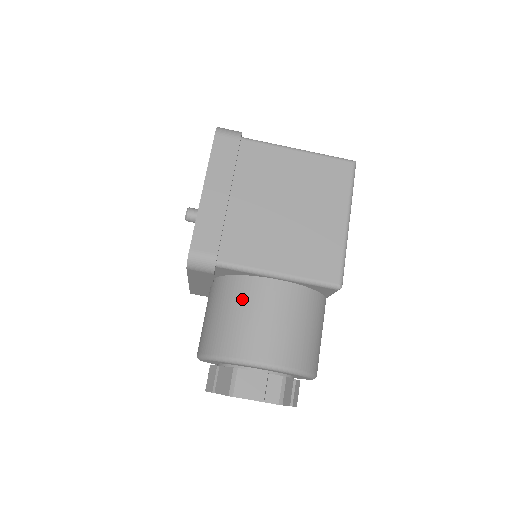
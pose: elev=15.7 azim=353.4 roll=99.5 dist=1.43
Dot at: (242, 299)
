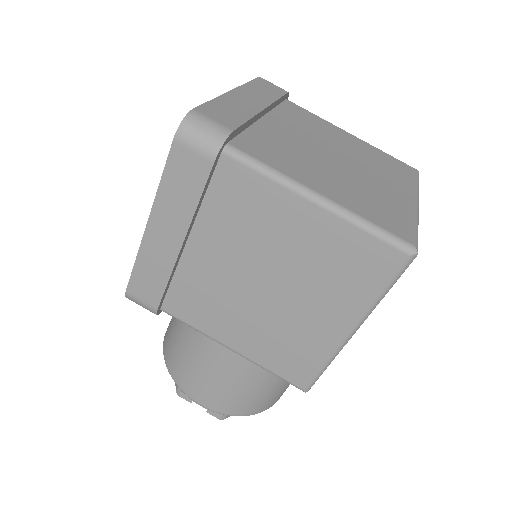
Dot at: (194, 341)
